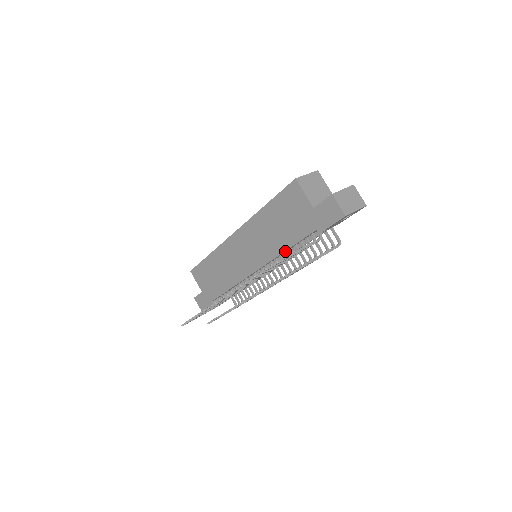
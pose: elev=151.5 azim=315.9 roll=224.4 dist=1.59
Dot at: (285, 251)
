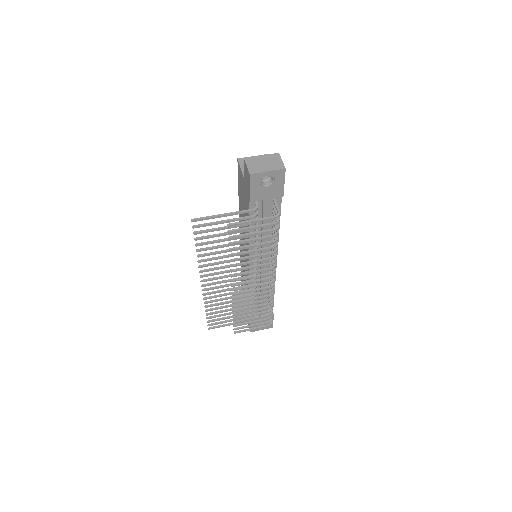
Dot at: occluded
